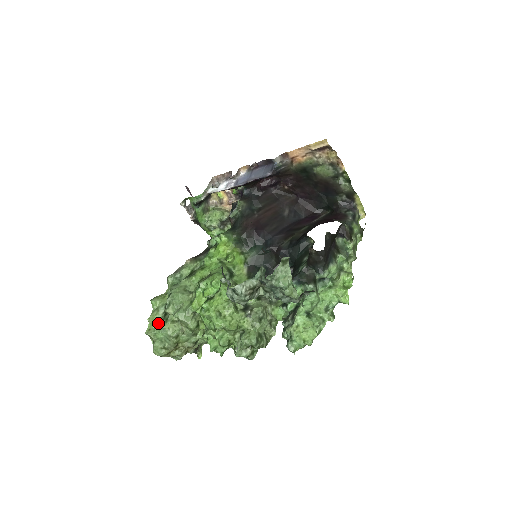
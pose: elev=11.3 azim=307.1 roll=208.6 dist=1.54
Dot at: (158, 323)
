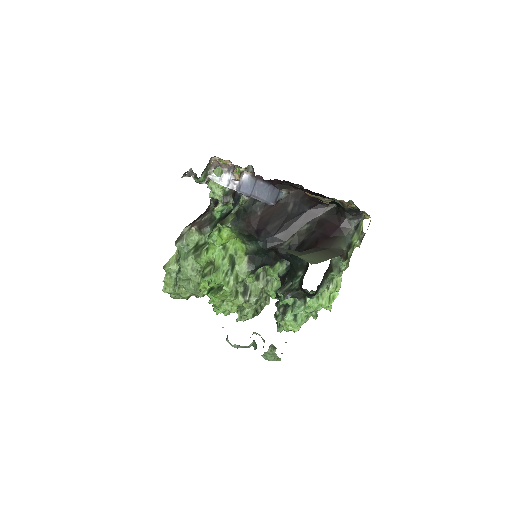
Dot at: (172, 285)
